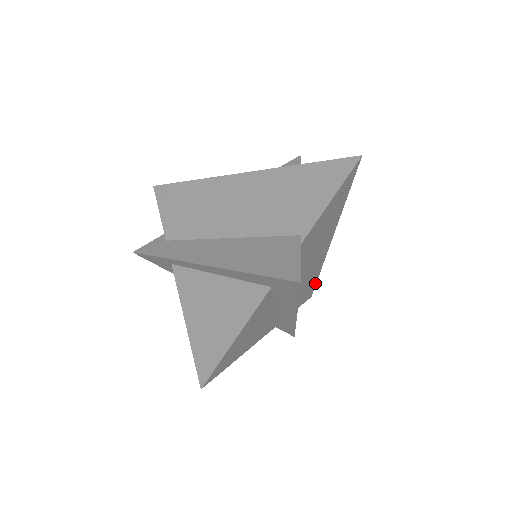
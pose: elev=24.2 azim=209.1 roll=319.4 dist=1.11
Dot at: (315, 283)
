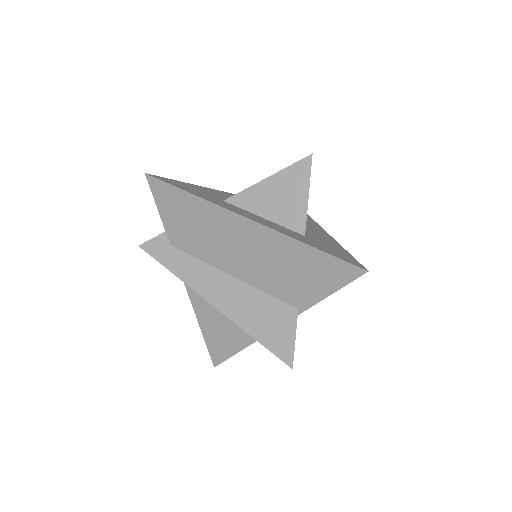
Dot at: occluded
